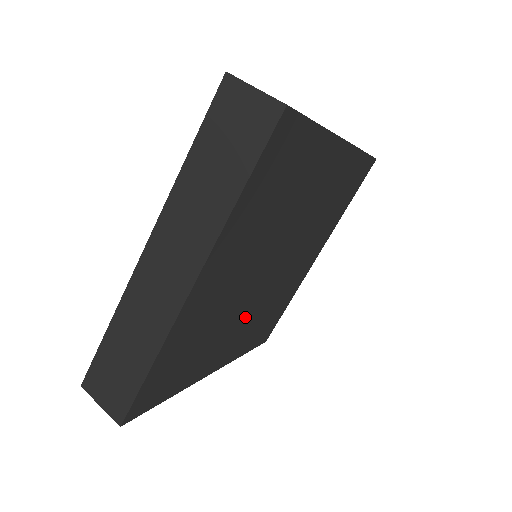
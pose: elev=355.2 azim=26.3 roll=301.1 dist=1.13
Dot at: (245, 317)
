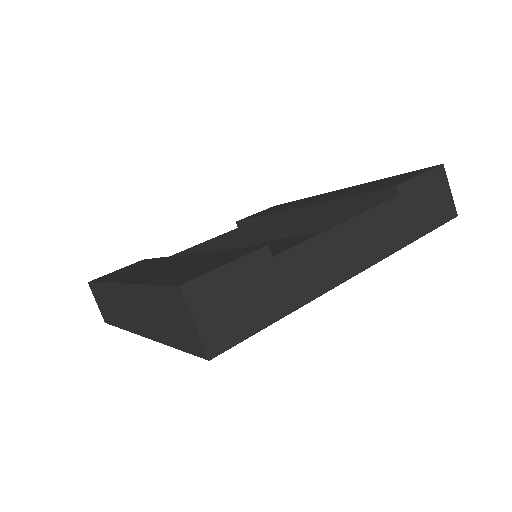
Dot at: occluded
